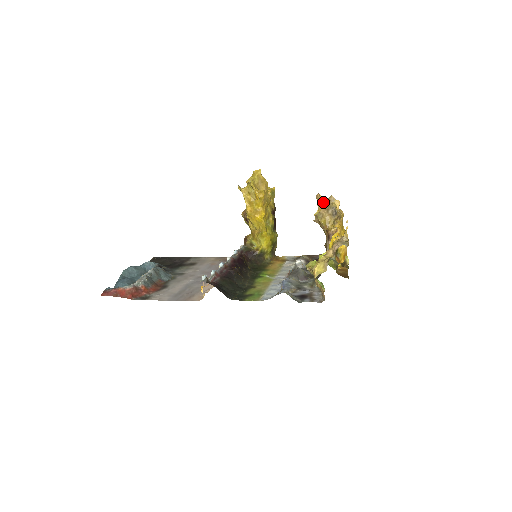
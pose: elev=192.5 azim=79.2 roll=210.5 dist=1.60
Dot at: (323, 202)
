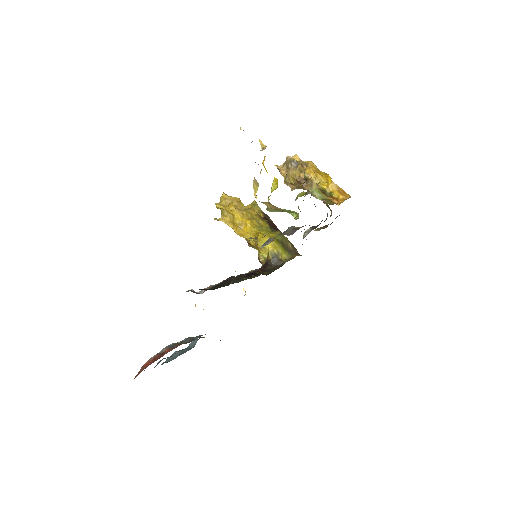
Dot at: (282, 167)
